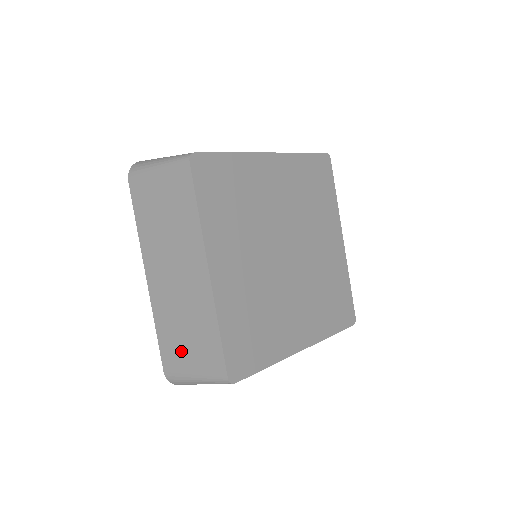
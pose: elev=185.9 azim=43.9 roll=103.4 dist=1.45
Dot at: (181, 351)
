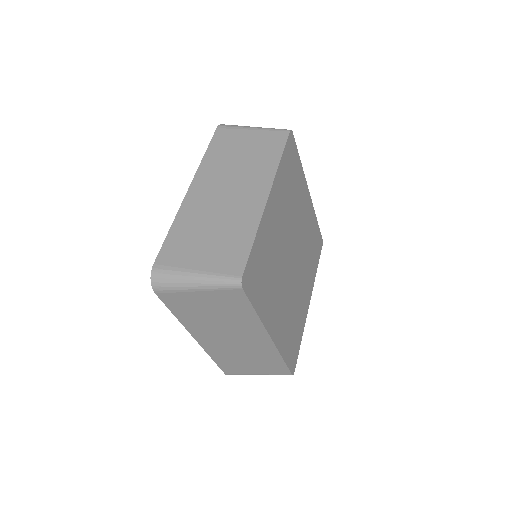
Dot at: (193, 248)
